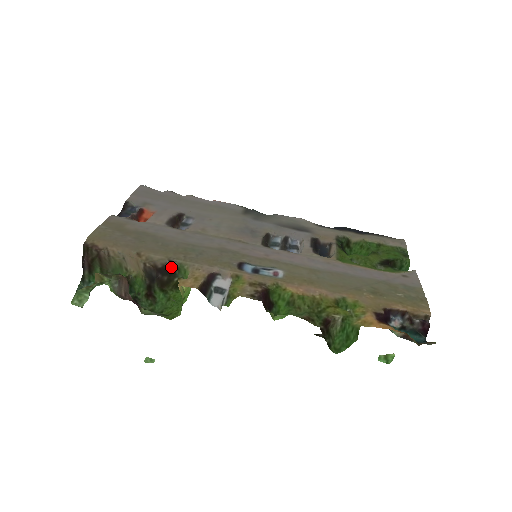
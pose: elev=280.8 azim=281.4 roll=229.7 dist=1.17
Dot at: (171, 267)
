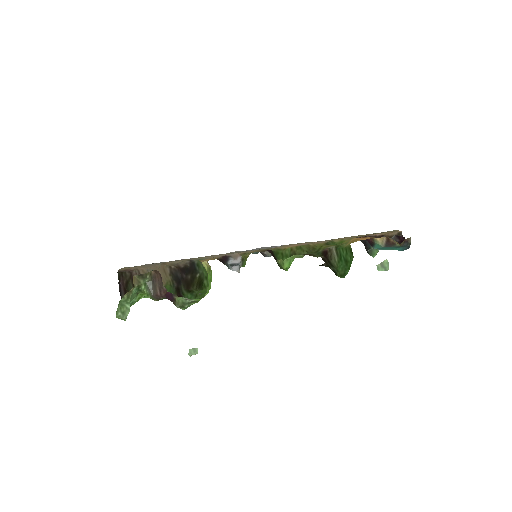
Dot at: (191, 265)
